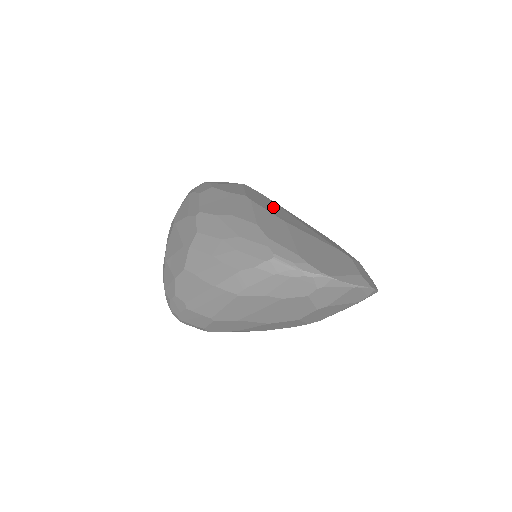
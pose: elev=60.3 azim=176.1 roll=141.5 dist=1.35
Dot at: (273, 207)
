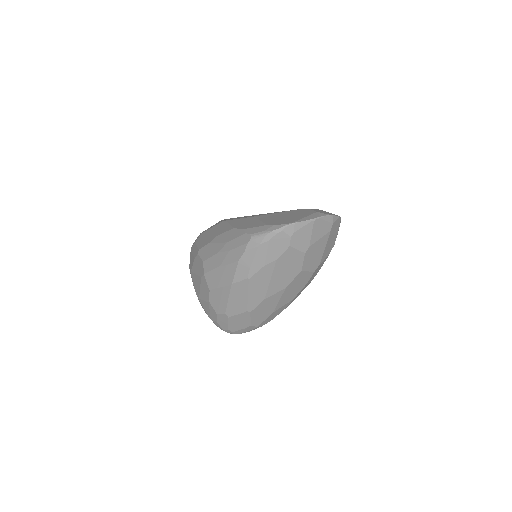
Dot at: occluded
